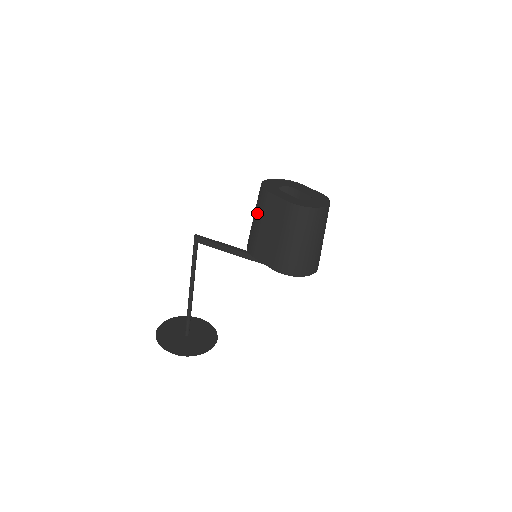
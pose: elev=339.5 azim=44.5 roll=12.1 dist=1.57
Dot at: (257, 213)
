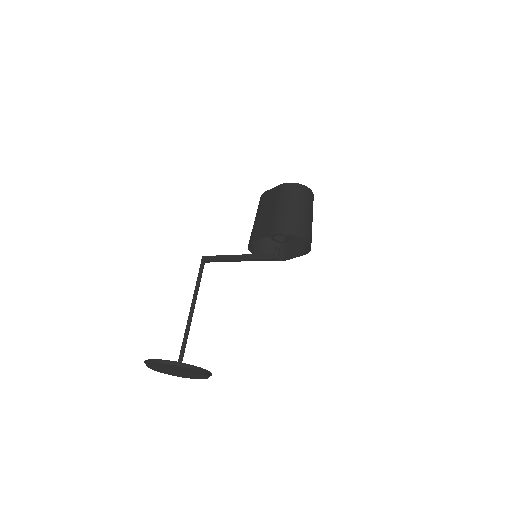
Dot at: (257, 212)
